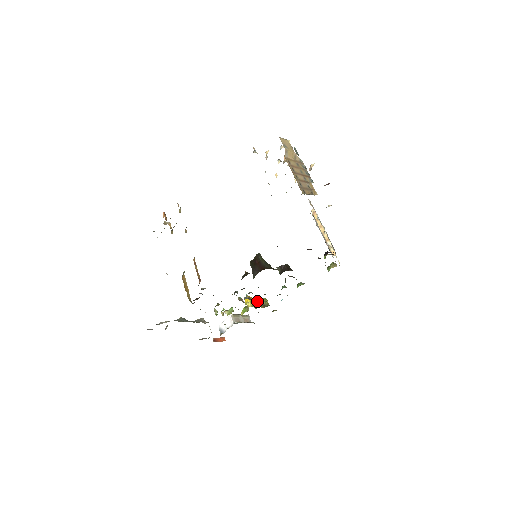
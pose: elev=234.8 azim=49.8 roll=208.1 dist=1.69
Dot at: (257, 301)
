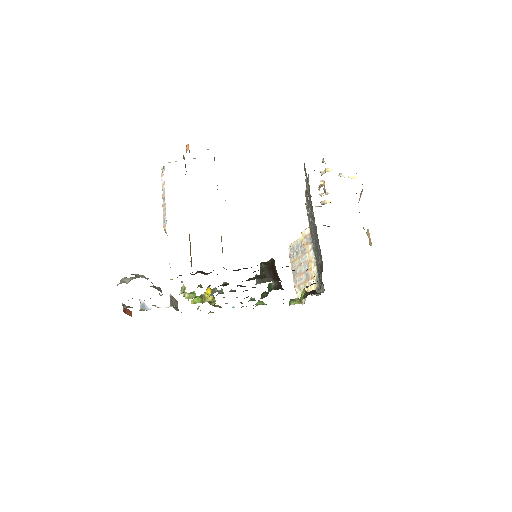
Dot at: occluded
